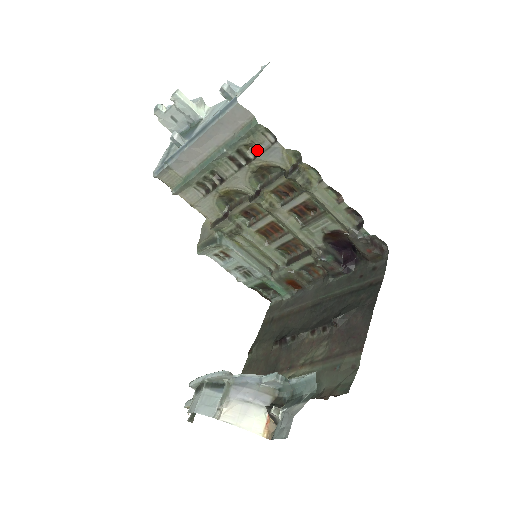
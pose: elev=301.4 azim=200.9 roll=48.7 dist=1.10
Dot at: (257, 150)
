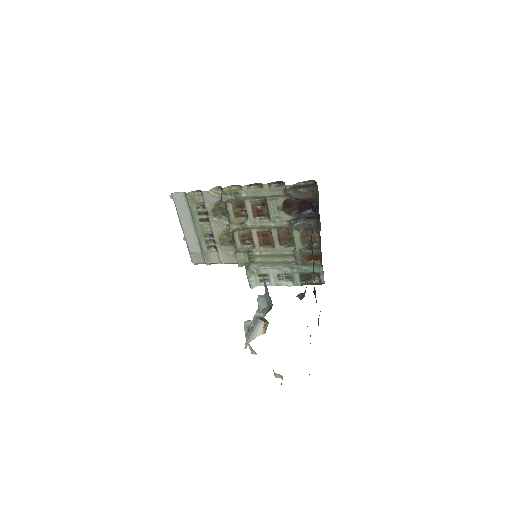
Dot at: (203, 205)
